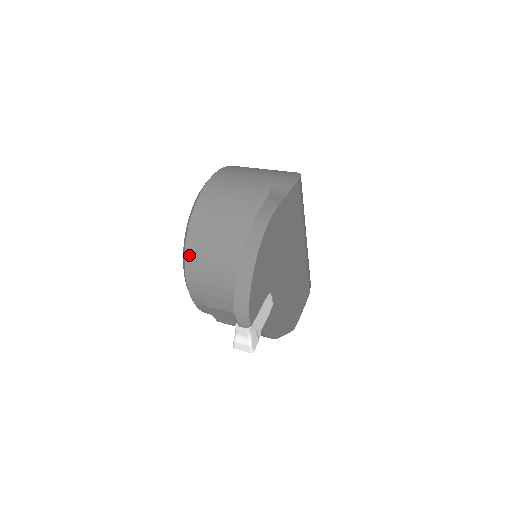
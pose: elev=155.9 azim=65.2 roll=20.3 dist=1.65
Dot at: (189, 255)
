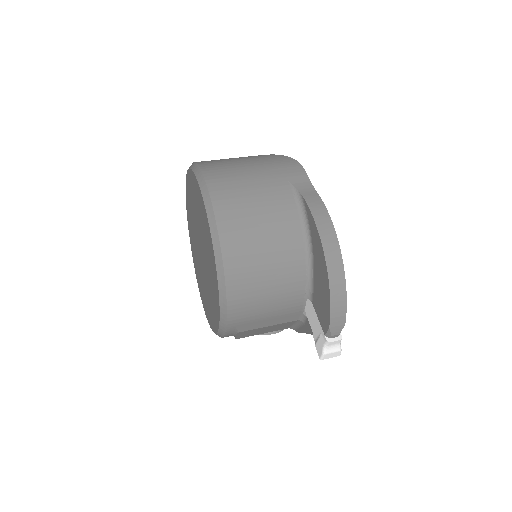
Dot at: (232, 289)
